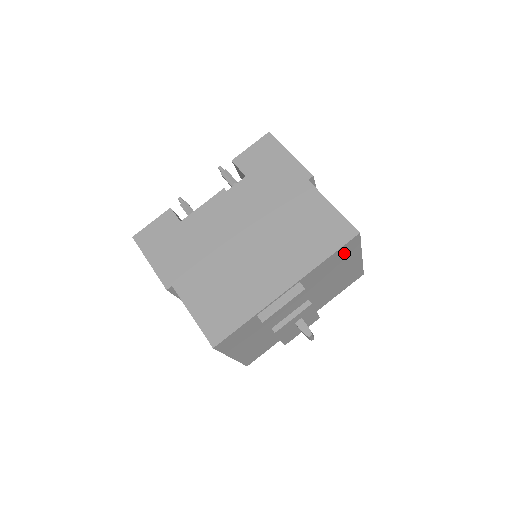
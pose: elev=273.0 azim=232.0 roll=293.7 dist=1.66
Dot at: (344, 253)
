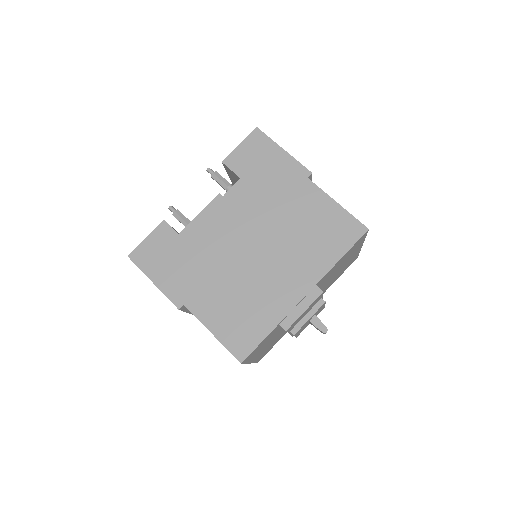
Dot at: (352, 249)
